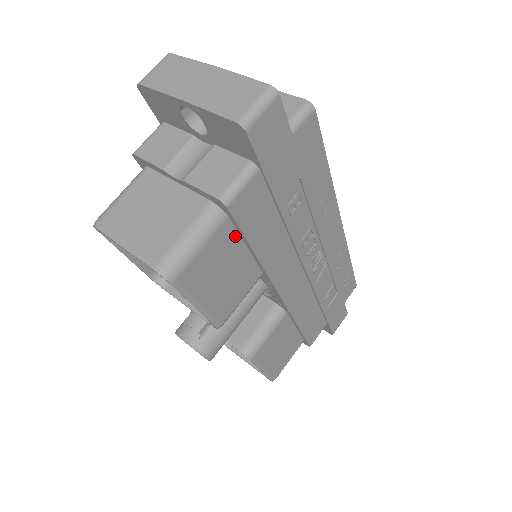
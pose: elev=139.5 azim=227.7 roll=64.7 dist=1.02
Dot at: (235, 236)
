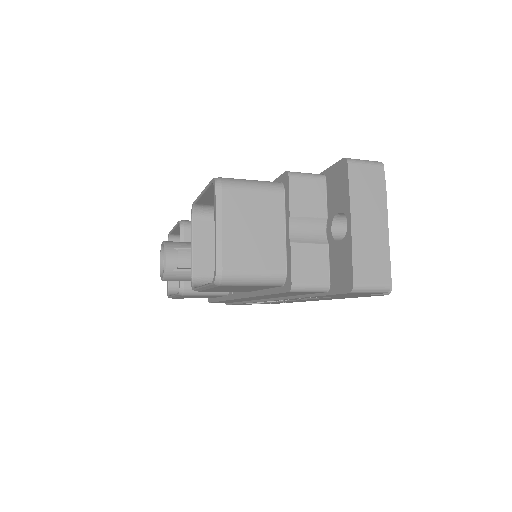
Dot at: (270, 287)
